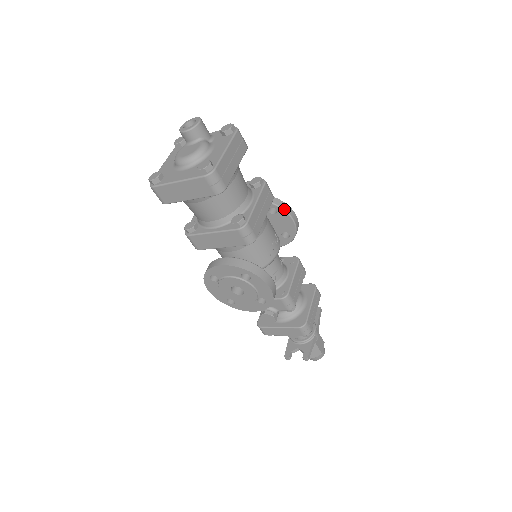
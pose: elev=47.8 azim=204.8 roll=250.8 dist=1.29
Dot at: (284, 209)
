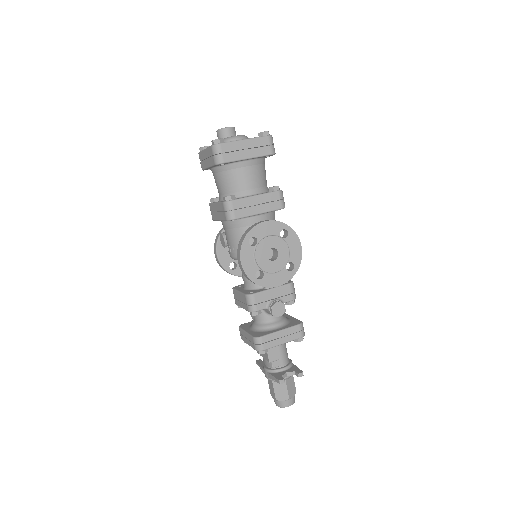
Dot at: occluded
